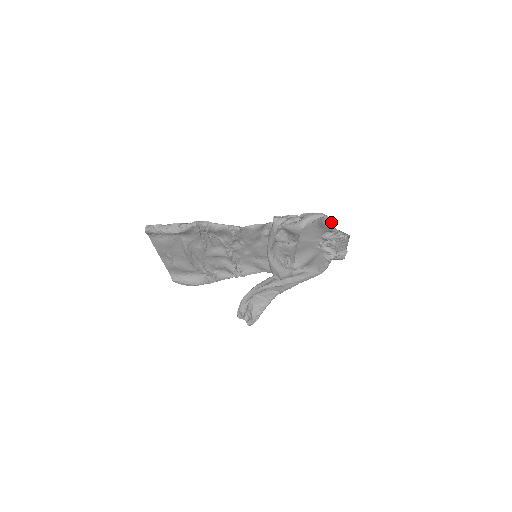
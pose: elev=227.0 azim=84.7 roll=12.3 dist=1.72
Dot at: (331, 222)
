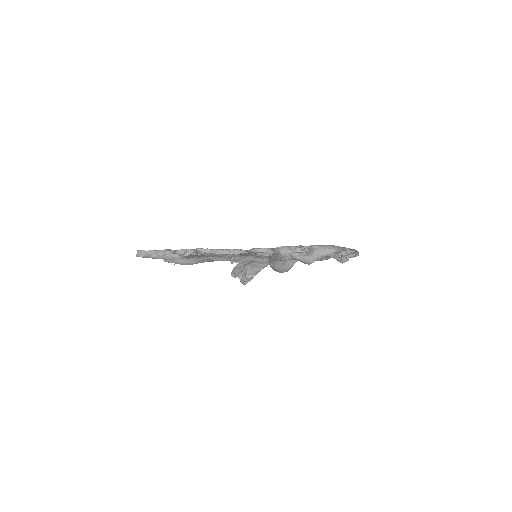
Dot at: (342, 250)
